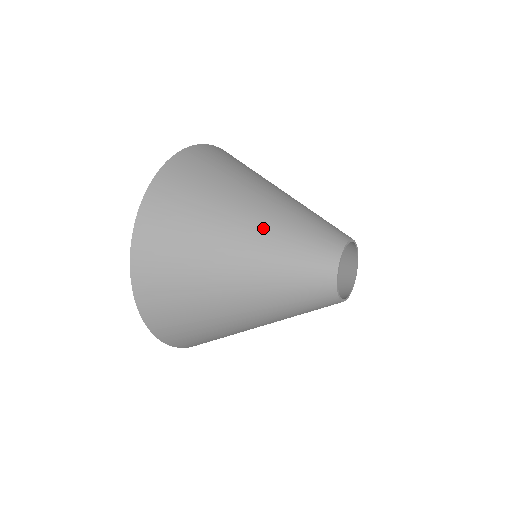
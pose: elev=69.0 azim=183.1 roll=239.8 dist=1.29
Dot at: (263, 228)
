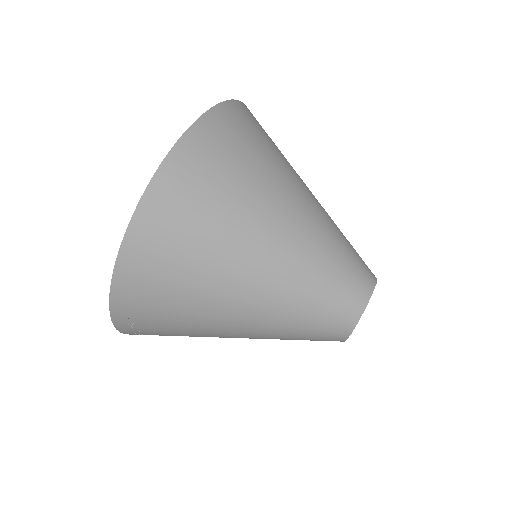
Dot at: (323, 209)
